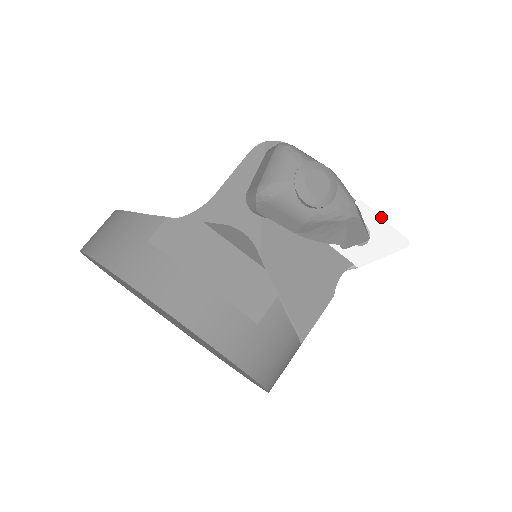
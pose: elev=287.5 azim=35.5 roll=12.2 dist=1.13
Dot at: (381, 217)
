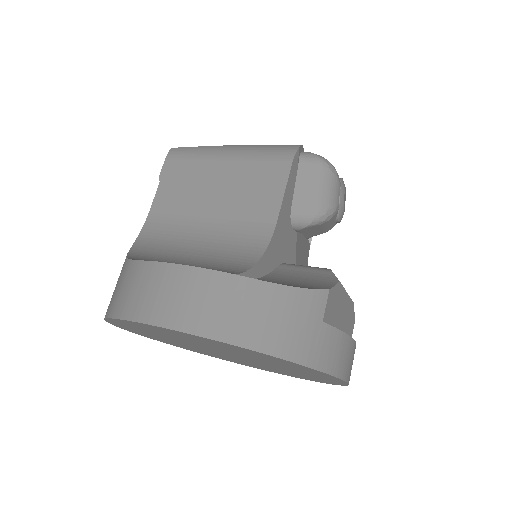
Dot at: occluded
